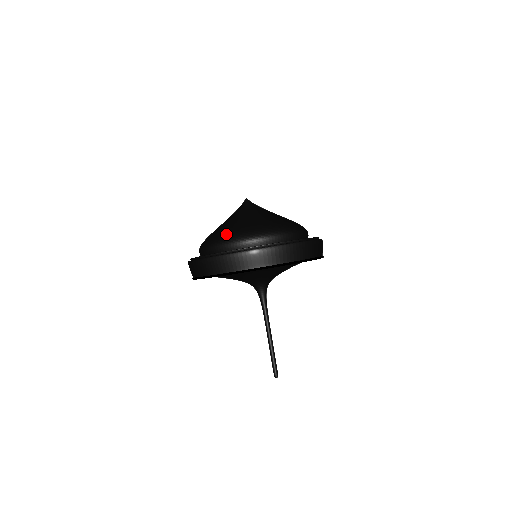
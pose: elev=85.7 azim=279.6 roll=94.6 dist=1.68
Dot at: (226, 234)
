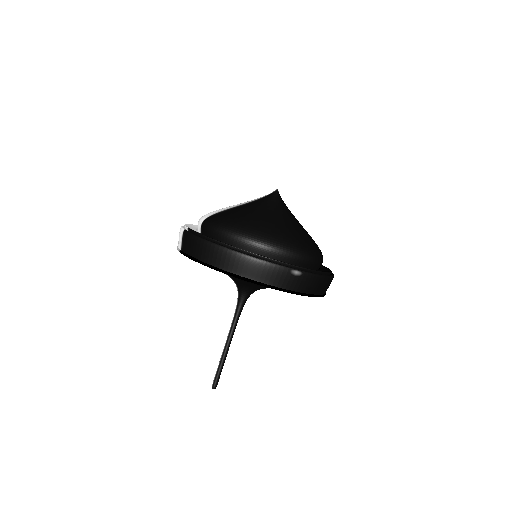
Dot at: (263, 231)
